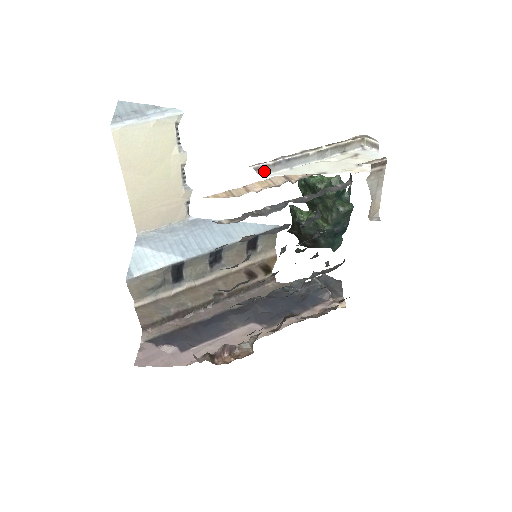
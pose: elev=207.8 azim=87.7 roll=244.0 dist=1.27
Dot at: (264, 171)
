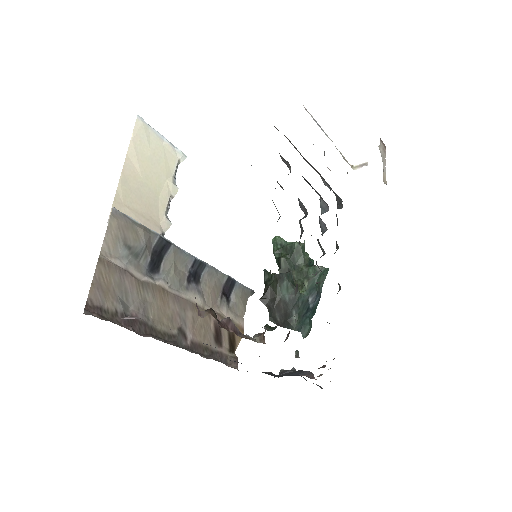
Dot at: (309, 113)
